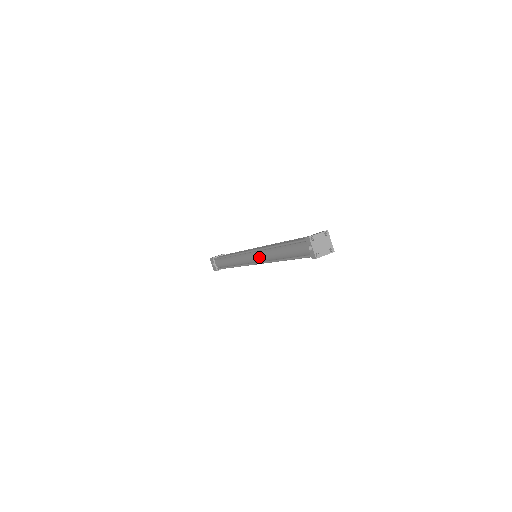
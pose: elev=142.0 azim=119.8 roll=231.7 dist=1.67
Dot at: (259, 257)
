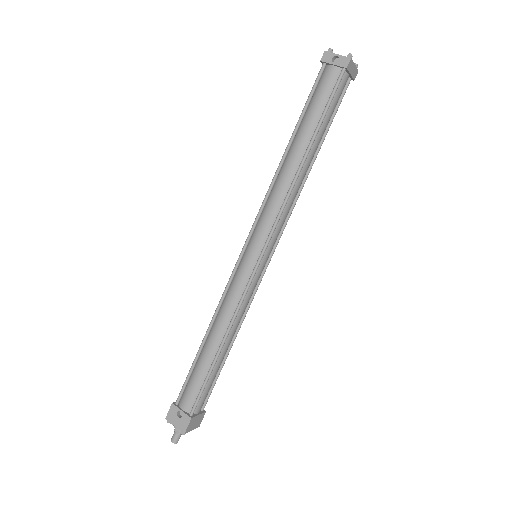
Dot at: (267, 219)
